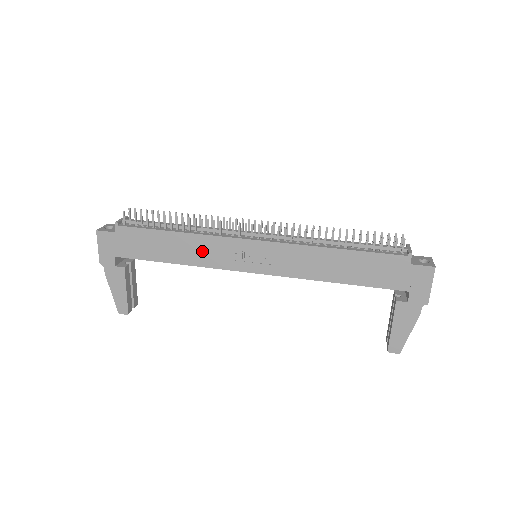
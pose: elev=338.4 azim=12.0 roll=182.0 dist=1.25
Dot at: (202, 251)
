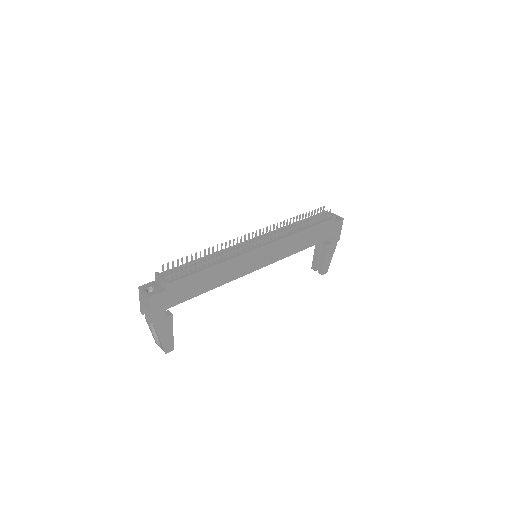
Dot at: (231, 271)
